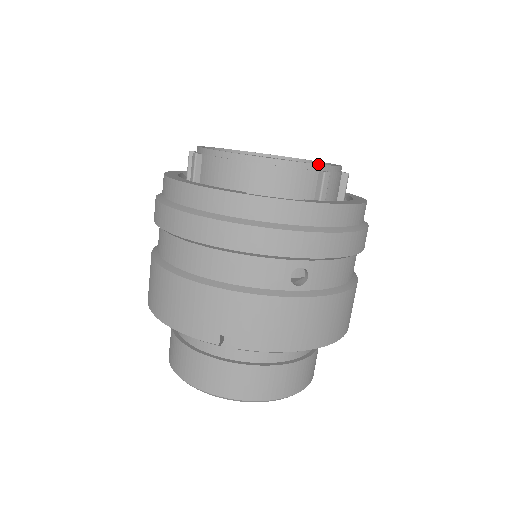
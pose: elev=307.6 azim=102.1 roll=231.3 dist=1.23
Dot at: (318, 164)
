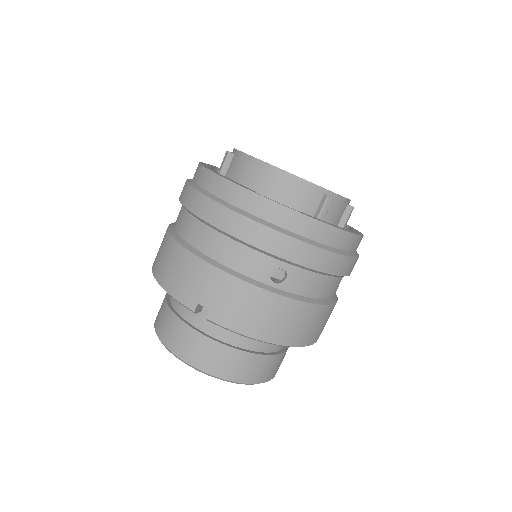
Dot at: occluded
